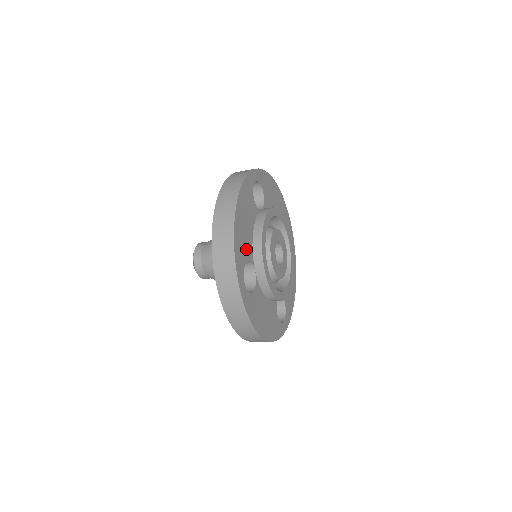
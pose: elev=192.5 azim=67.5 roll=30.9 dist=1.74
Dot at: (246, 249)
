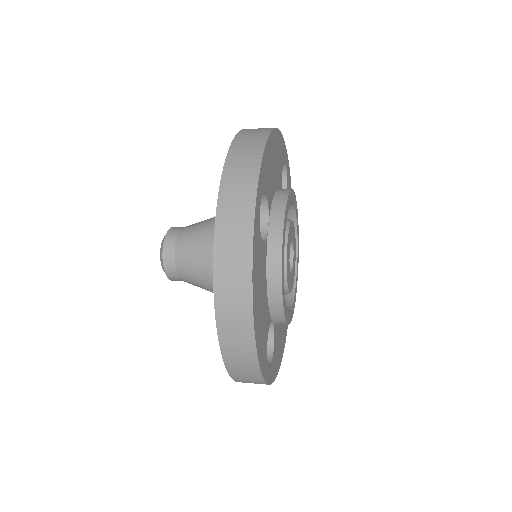
Dot at: (269, 185)
